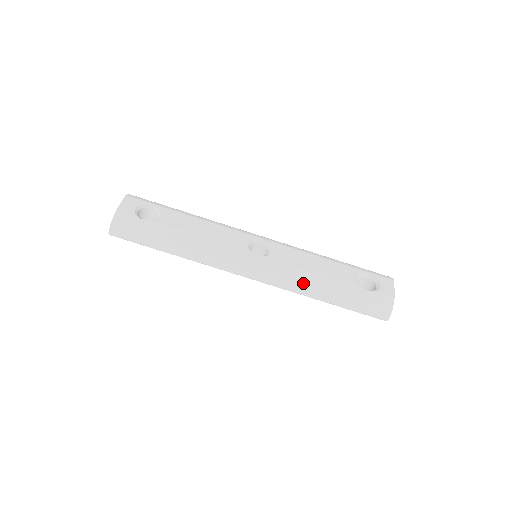
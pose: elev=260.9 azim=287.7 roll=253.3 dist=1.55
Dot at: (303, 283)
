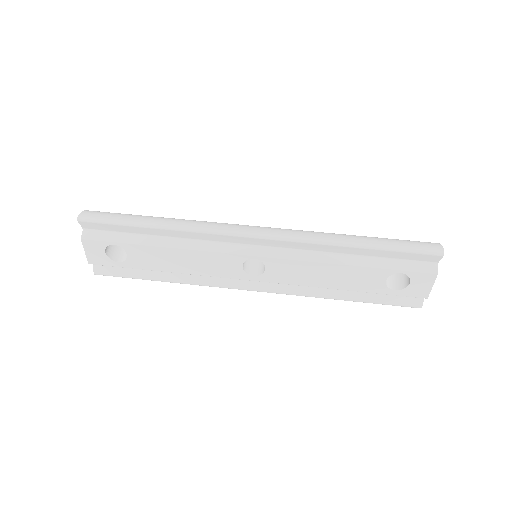
Dot at: (321, 233)
